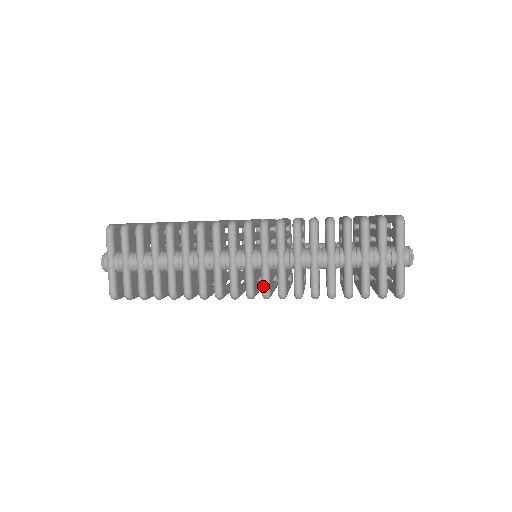
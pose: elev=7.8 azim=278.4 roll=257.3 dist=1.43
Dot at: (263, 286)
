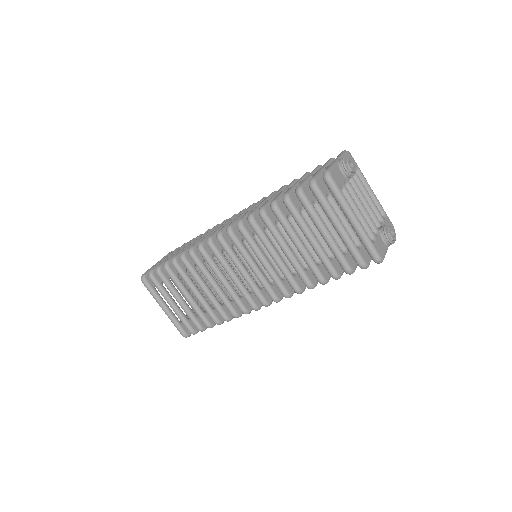
Dot at: (230, 224)
